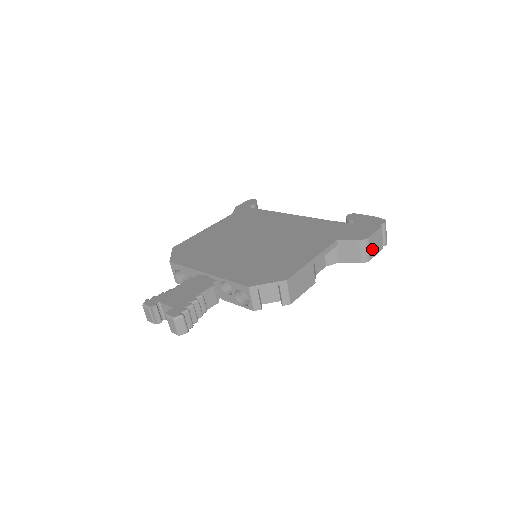
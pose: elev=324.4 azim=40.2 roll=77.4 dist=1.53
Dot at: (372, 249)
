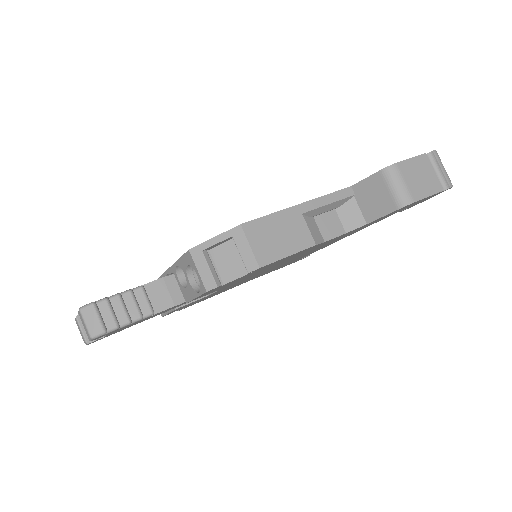
Dot at: (413, 185)
